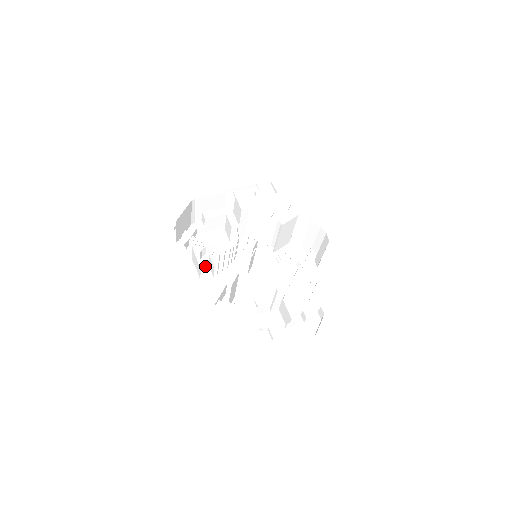
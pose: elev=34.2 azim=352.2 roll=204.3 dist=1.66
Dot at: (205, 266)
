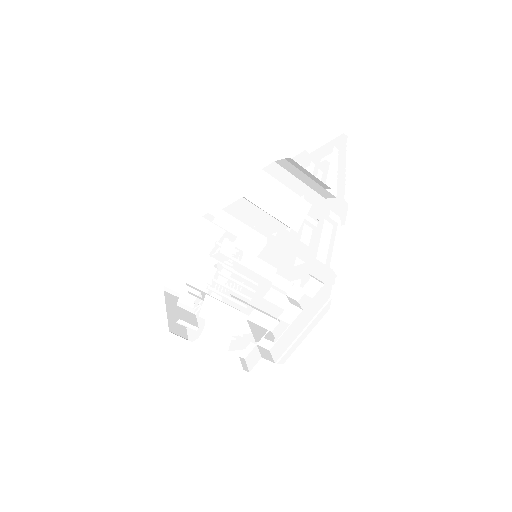
Dot at: (199, 312)
